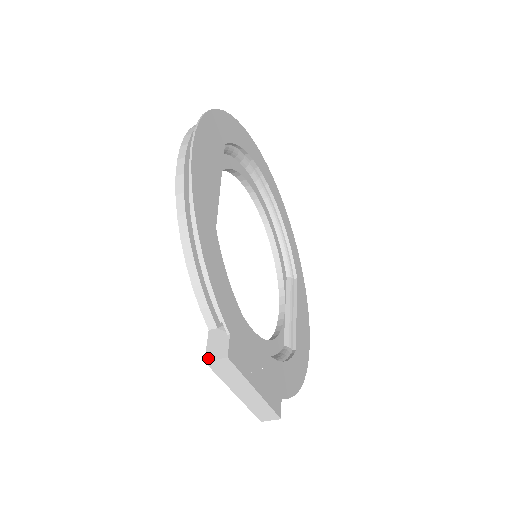
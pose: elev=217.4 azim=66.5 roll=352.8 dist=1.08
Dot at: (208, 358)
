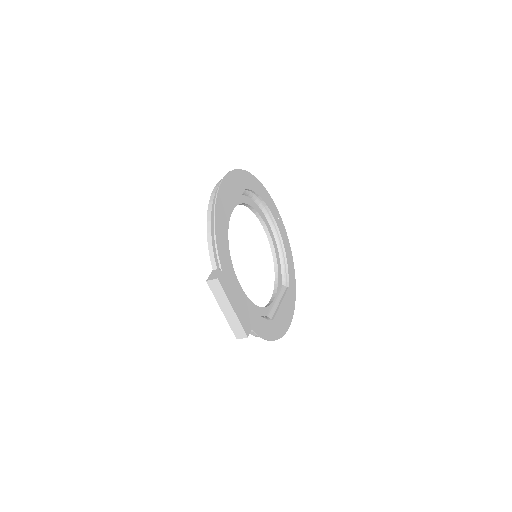
Dot at: (208, 279)
